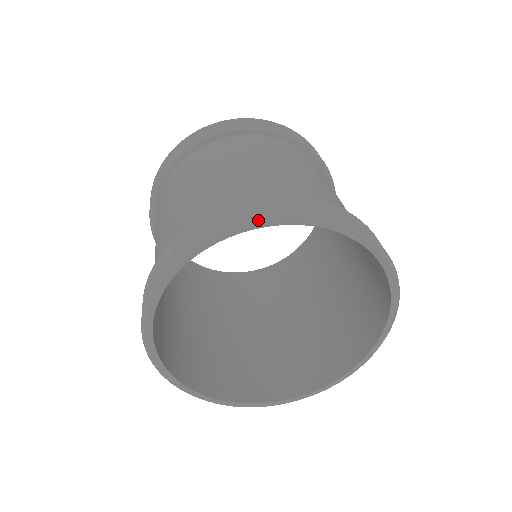
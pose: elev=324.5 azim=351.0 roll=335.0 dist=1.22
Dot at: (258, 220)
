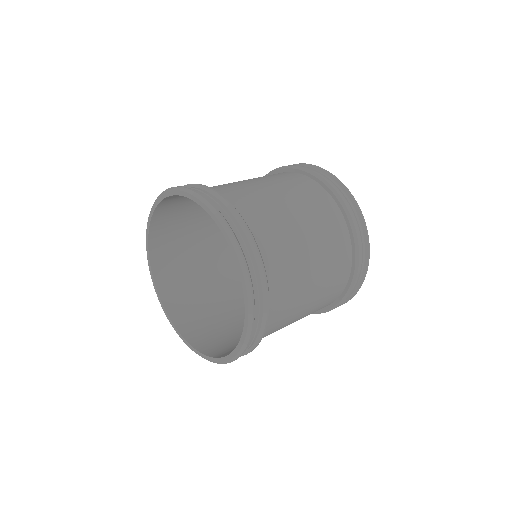
Dot at: (233, 243)
